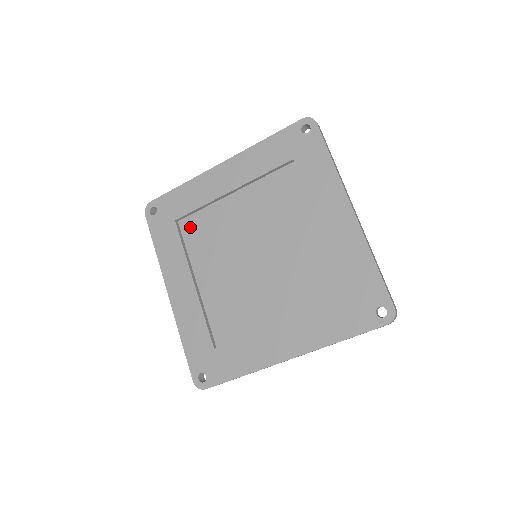
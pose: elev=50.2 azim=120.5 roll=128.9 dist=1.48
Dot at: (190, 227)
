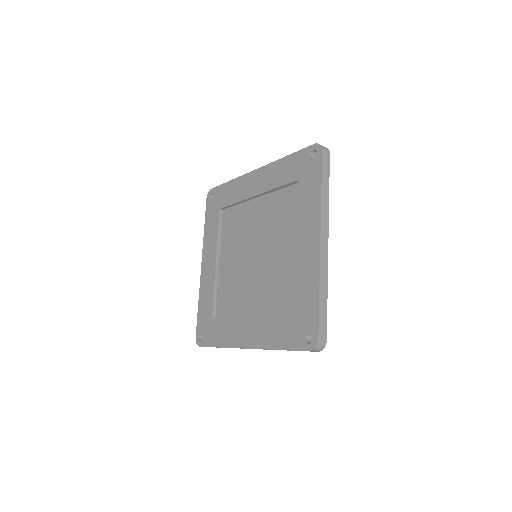
Dot at: (222, 309)
